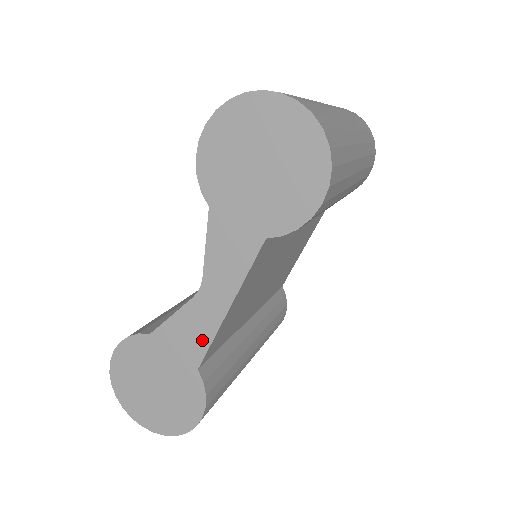
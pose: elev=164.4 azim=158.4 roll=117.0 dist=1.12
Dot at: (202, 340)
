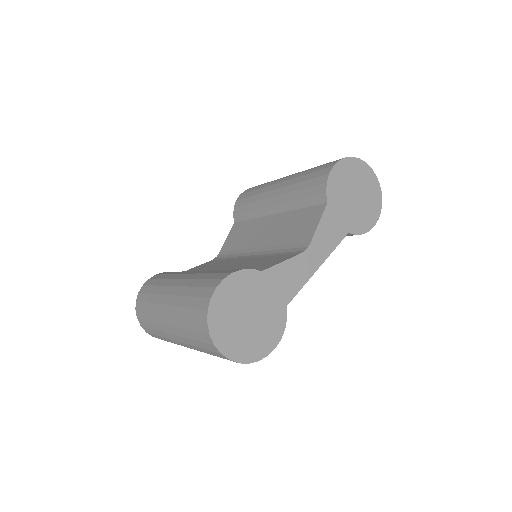
Dot at: (297, 285)
